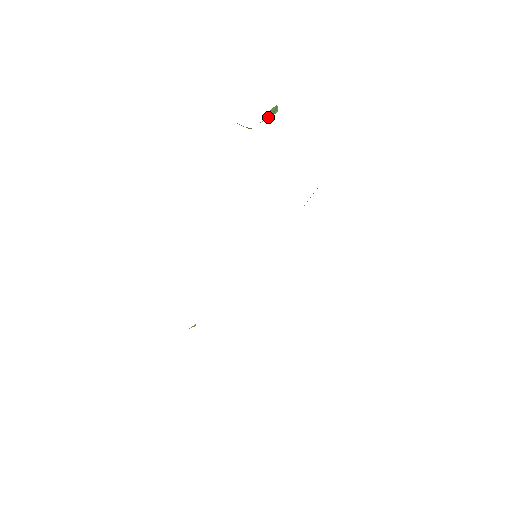
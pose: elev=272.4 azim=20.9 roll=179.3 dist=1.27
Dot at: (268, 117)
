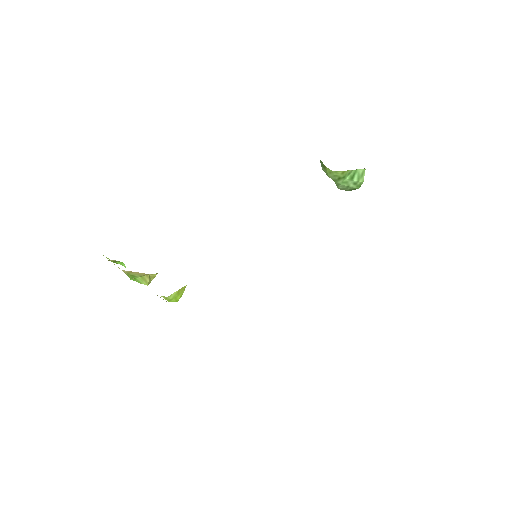
Dot at: (351, 183)
